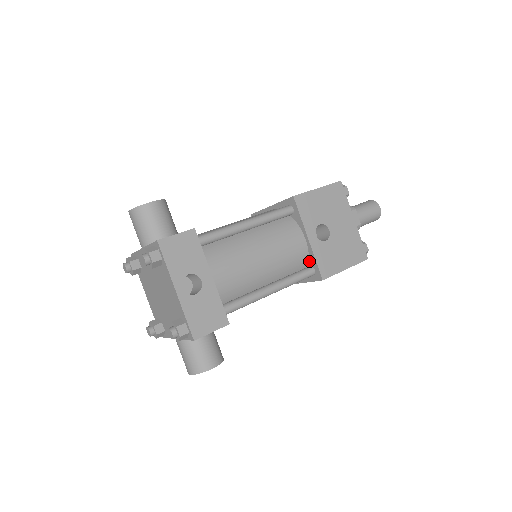
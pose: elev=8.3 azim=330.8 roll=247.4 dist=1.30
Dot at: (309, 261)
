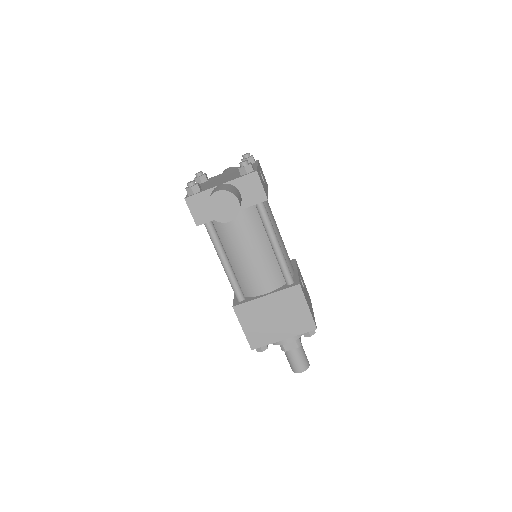
Dot at: occluded
